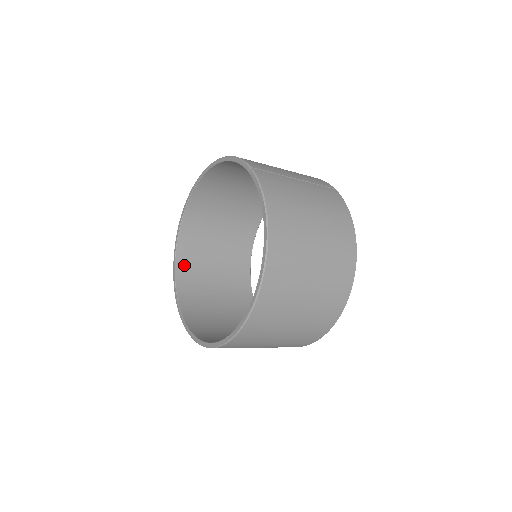
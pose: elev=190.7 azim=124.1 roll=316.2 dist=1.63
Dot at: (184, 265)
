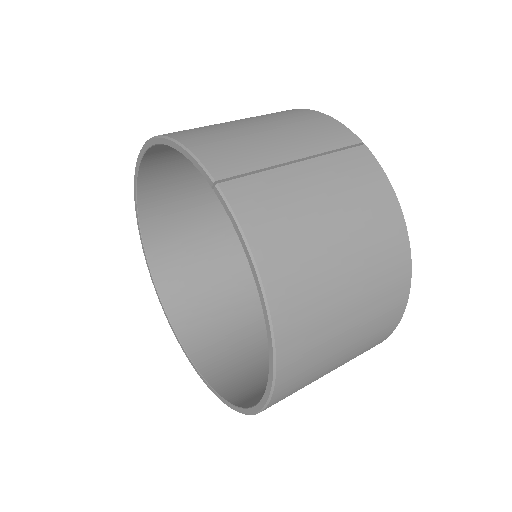
Dot at: (161, 259)
